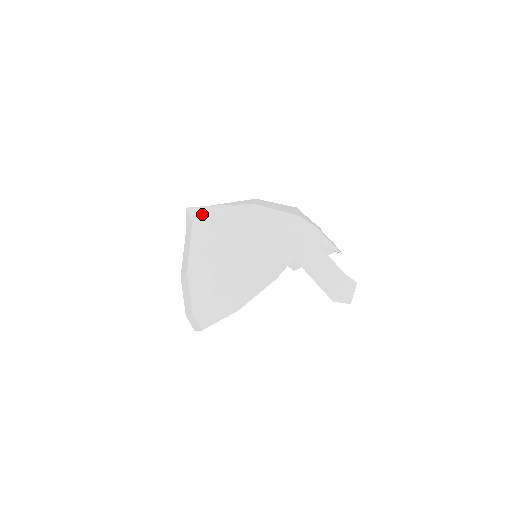
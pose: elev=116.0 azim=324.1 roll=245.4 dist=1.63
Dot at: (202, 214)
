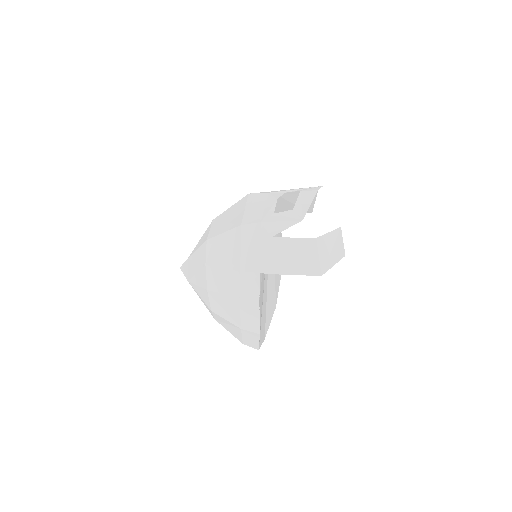
Dot at: (188, 270)
